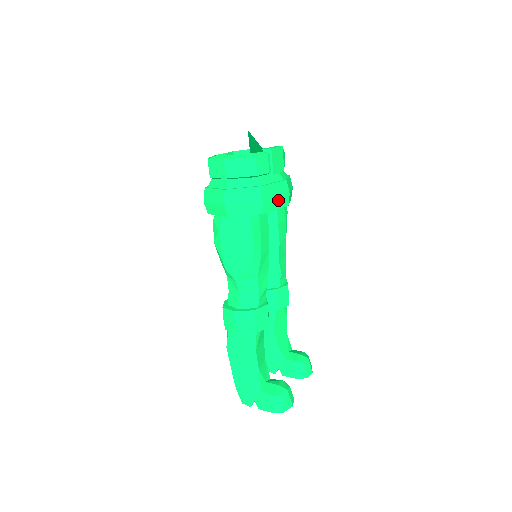
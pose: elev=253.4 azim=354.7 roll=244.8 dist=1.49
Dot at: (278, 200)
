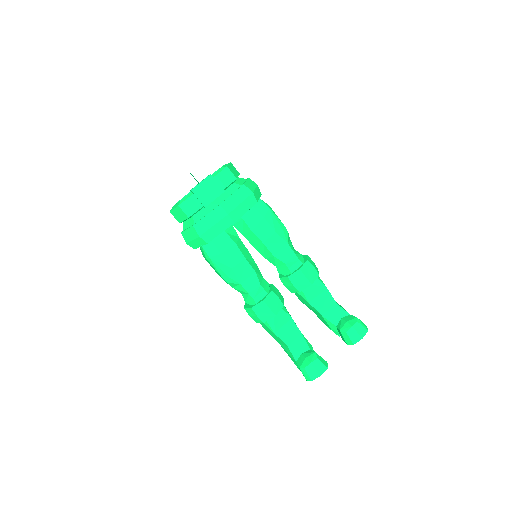
Dot at: (217, 226)
